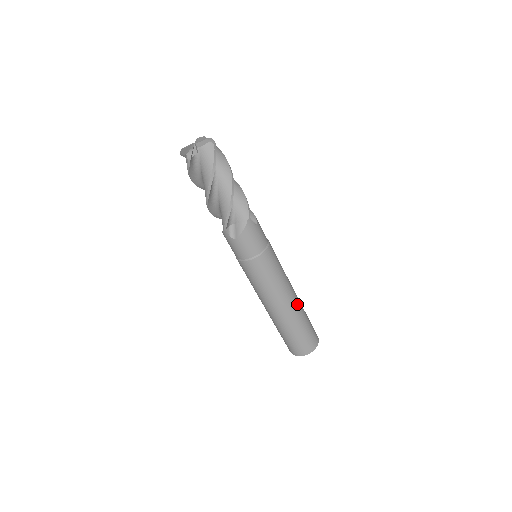
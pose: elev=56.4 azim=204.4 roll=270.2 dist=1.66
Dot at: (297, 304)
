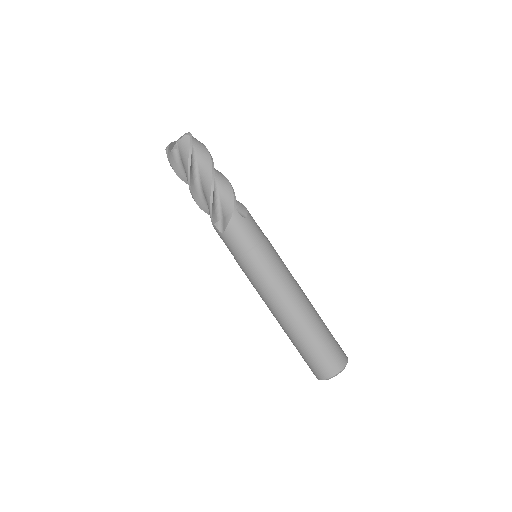
Dot at: (308, 312)
